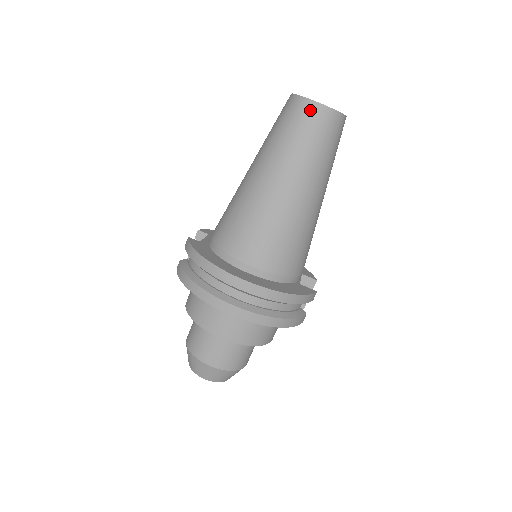
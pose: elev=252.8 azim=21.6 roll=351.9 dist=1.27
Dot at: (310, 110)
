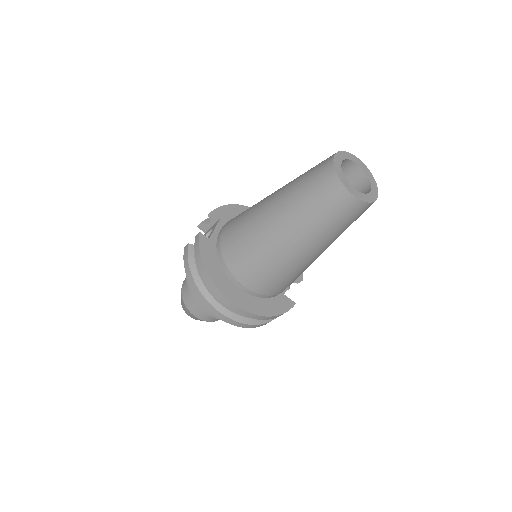
Dot at: (341, 197)
